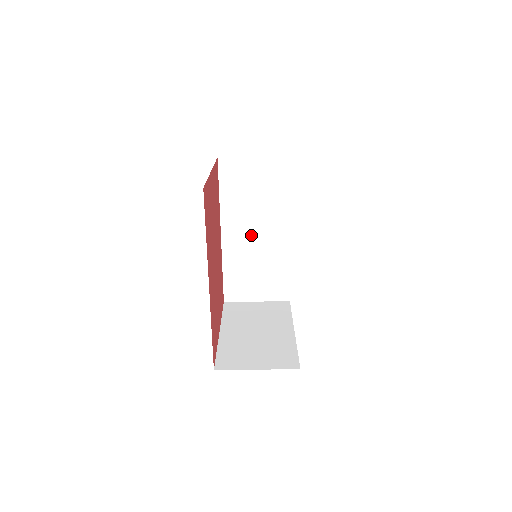
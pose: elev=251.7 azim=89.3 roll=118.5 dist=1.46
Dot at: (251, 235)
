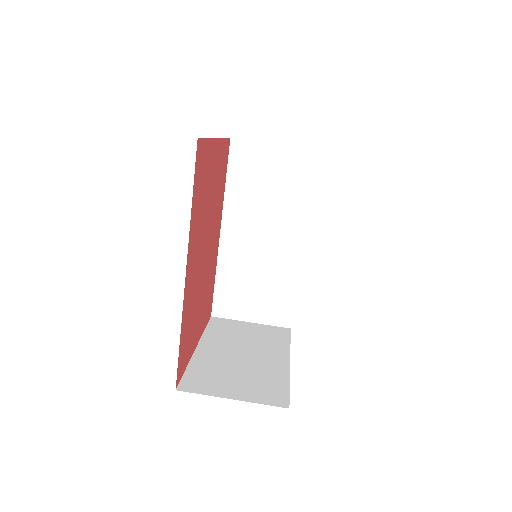
Dot at: (256, 238)
